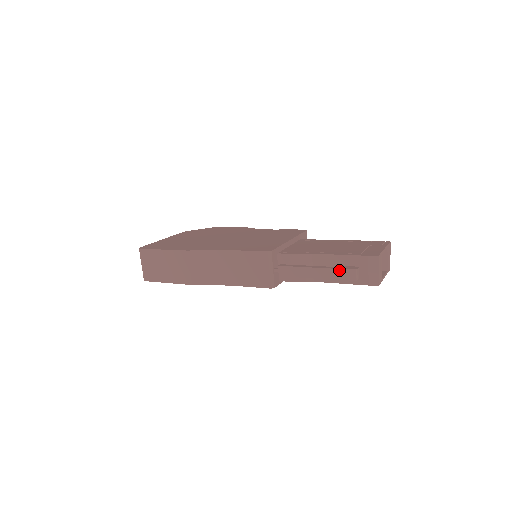
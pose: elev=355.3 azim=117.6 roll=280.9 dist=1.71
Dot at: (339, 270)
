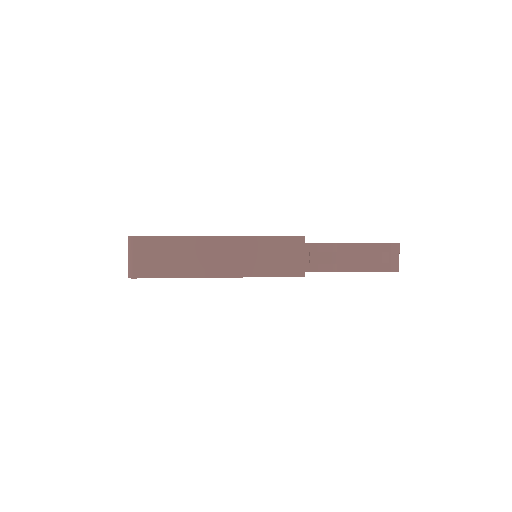
Dot at: (374, 253)
